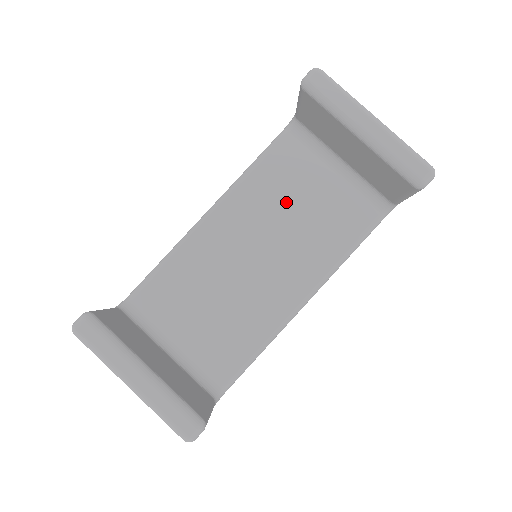
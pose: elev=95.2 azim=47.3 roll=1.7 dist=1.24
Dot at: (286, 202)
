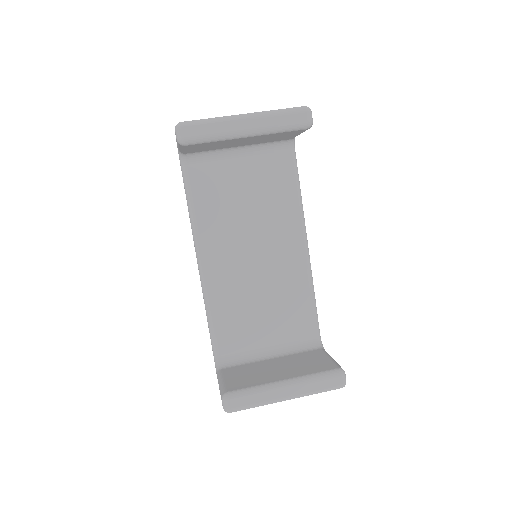
Dot at: (234, 207)
